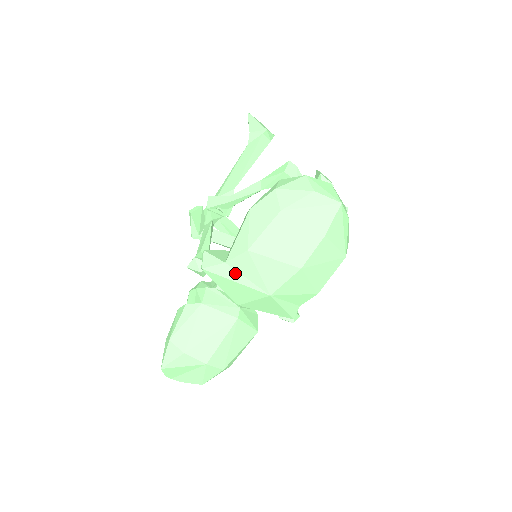
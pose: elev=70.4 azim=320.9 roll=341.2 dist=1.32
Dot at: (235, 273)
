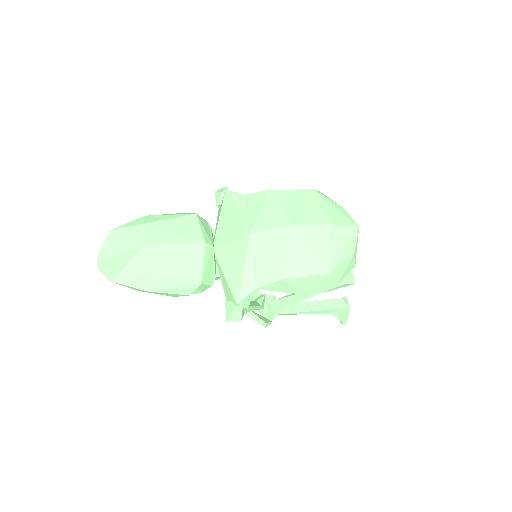
Dot at: (243, 204)
